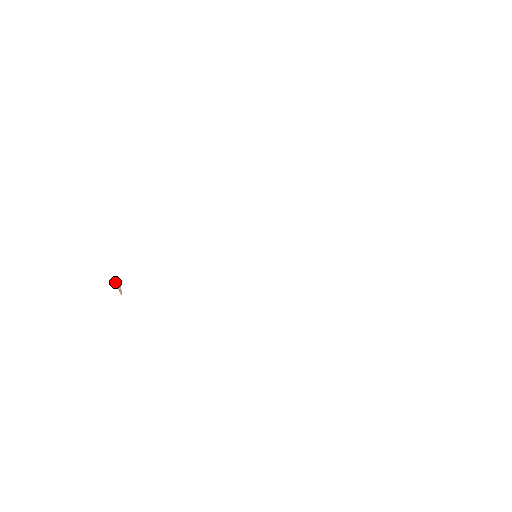
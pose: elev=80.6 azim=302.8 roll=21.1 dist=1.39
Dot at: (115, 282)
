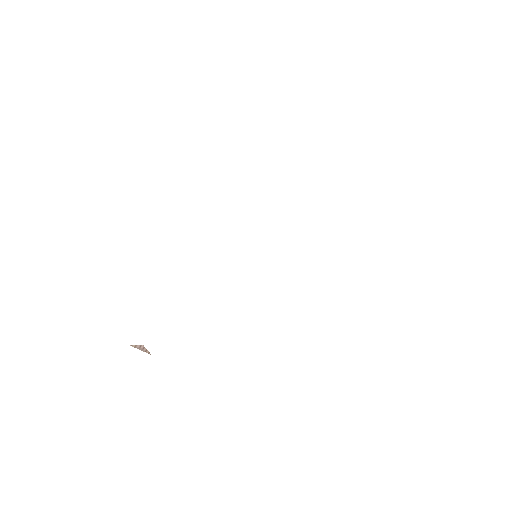
Dot at: (135, 347)
